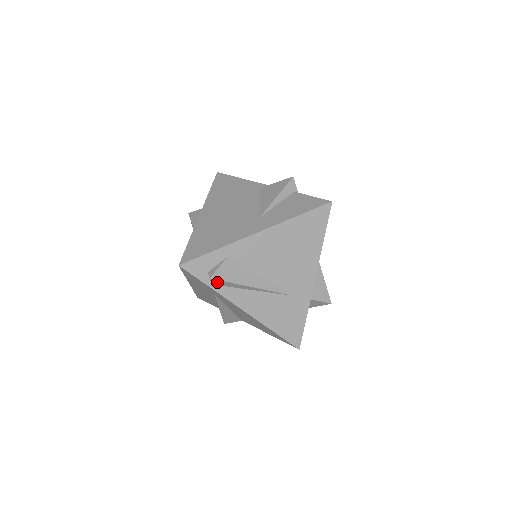
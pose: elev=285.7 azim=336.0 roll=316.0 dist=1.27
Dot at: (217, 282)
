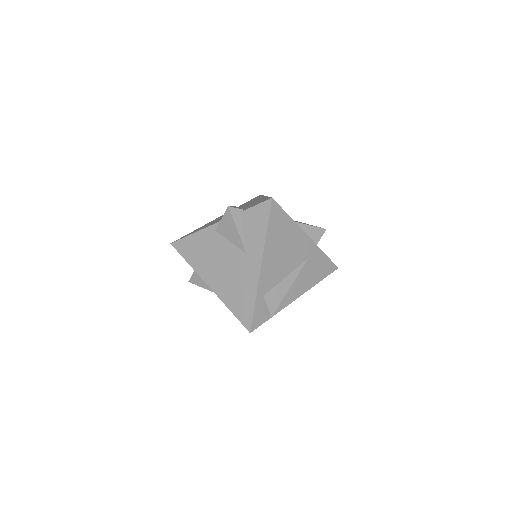
Dot at: (274, 311)
